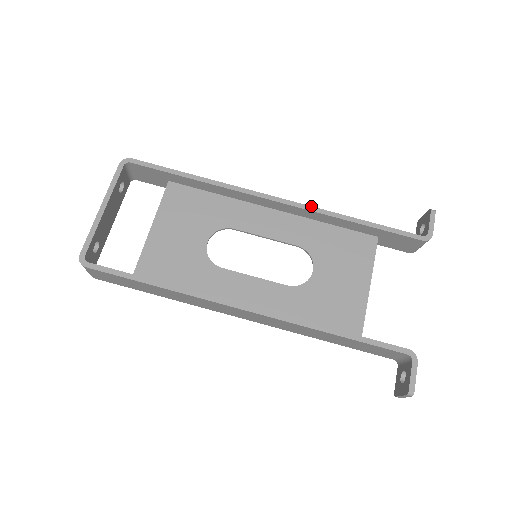
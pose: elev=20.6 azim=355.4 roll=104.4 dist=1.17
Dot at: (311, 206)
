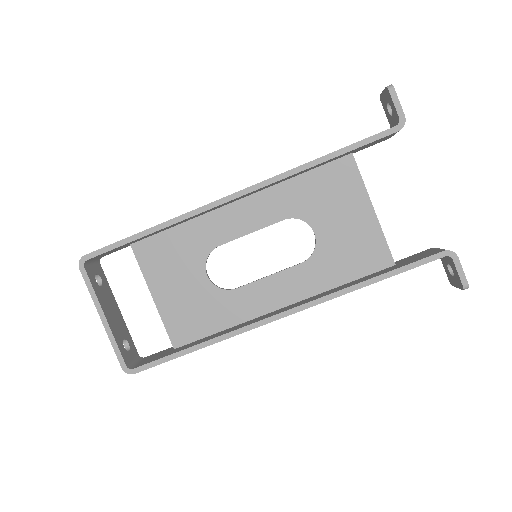
Dot at: (271, 178)
